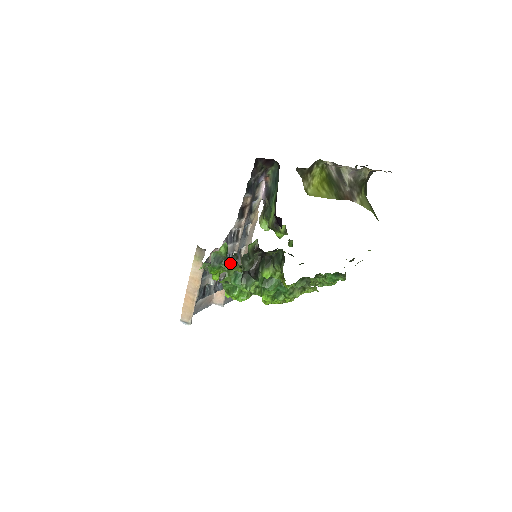
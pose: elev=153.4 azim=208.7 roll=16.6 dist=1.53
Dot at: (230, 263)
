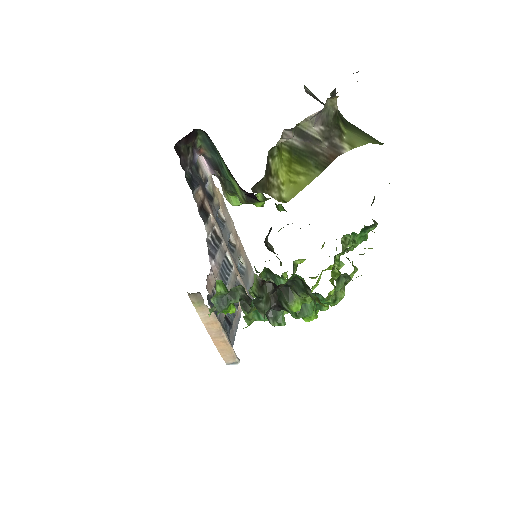
Dot at: (237, 293)
